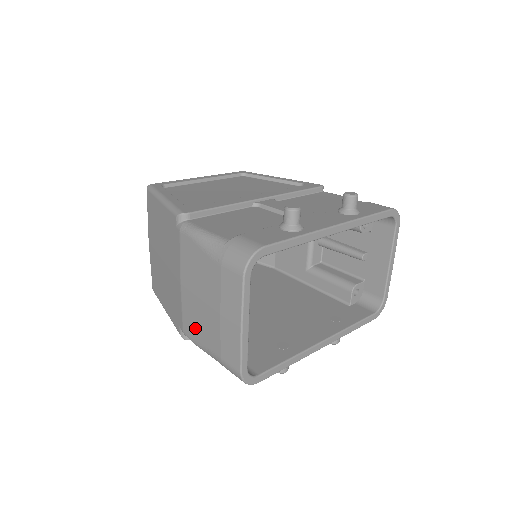
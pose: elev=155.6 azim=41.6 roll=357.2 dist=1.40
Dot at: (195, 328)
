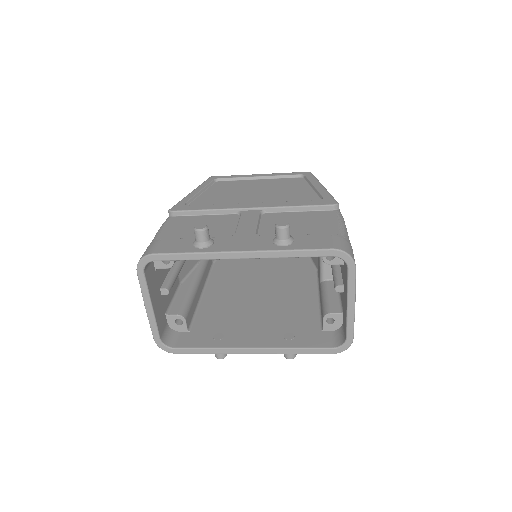
Dot at: occluded
